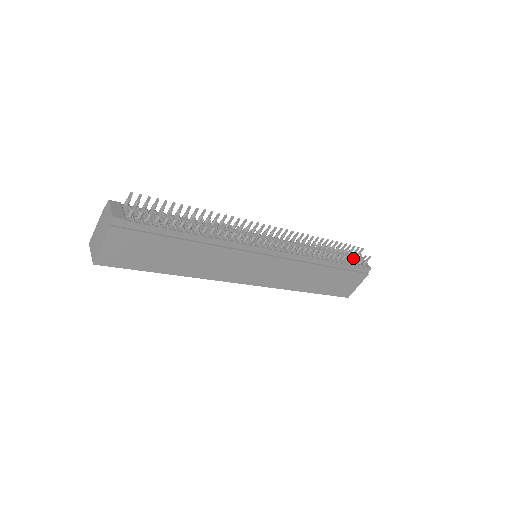
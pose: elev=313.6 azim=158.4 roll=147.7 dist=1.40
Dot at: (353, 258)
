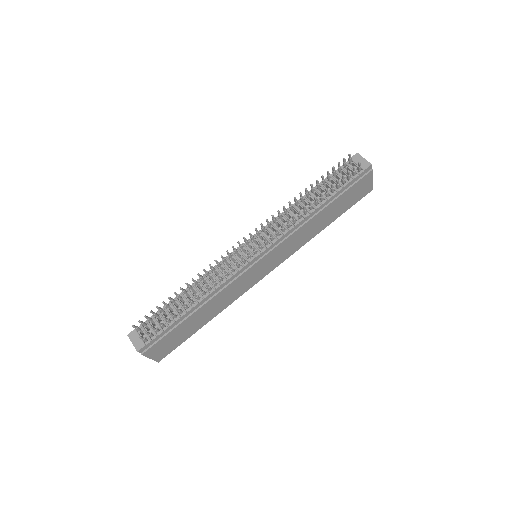
Dot at: (342, 180)
